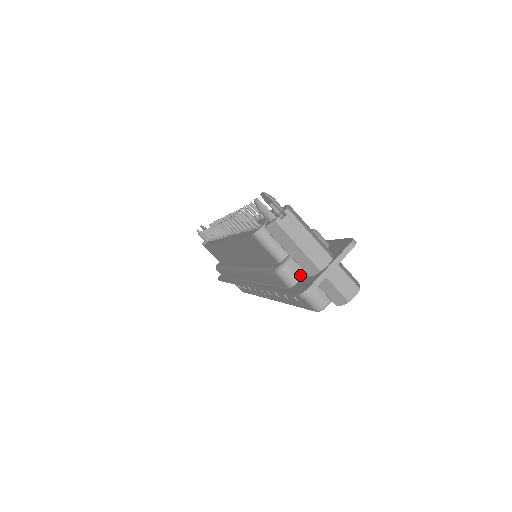
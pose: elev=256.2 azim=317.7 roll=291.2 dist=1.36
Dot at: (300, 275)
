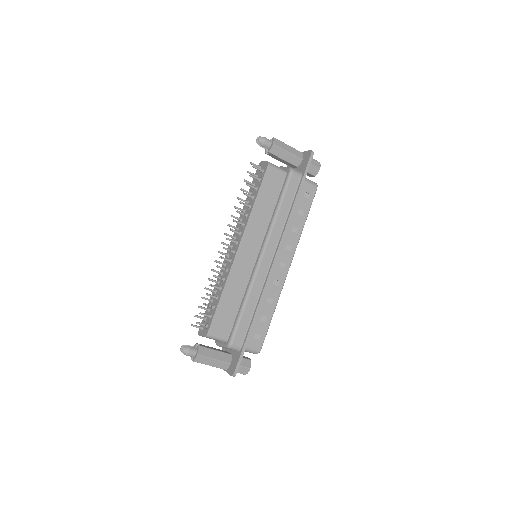
Dot at: occluded
